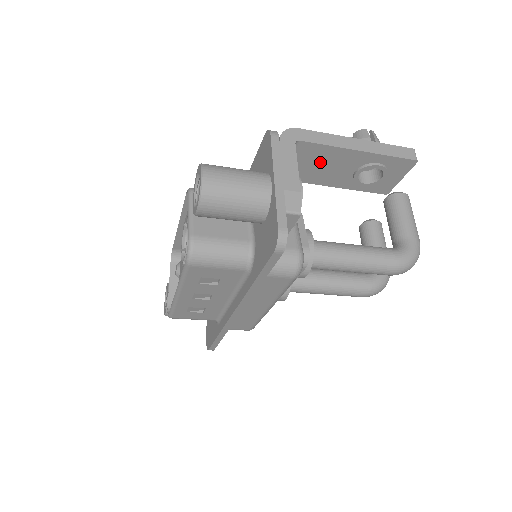
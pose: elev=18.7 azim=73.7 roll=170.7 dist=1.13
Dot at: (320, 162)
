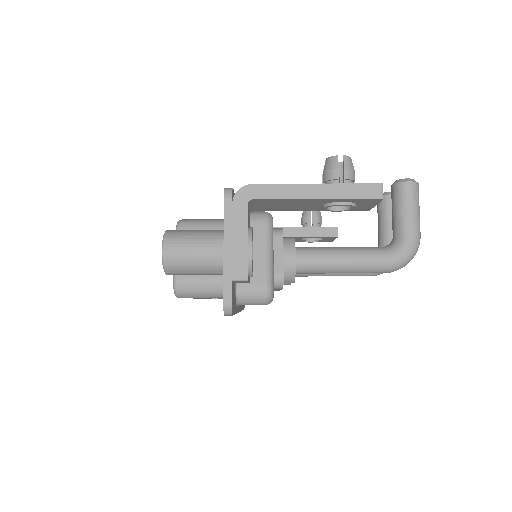
Dot at: (283, 204)
